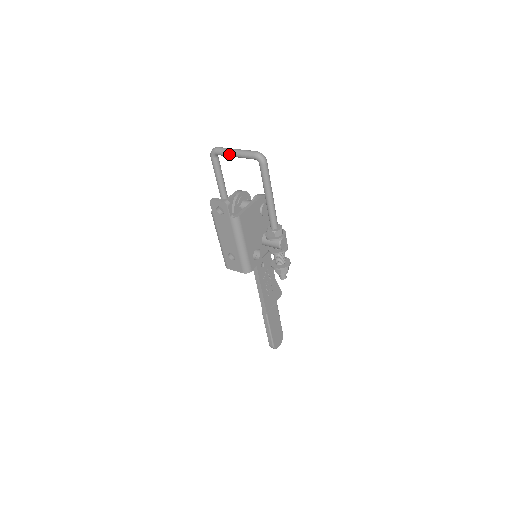
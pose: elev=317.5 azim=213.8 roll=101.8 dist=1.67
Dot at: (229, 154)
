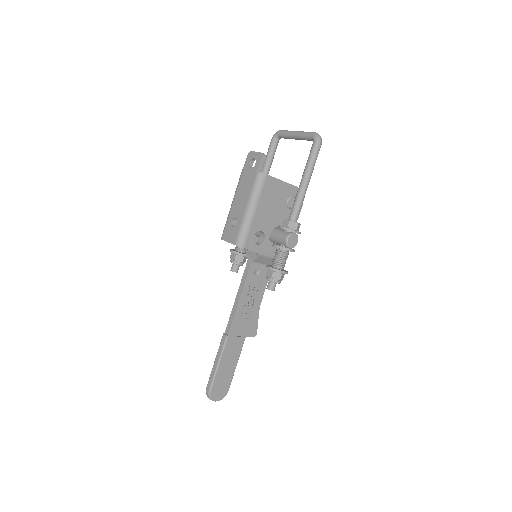
Dot at: (290, 133)
